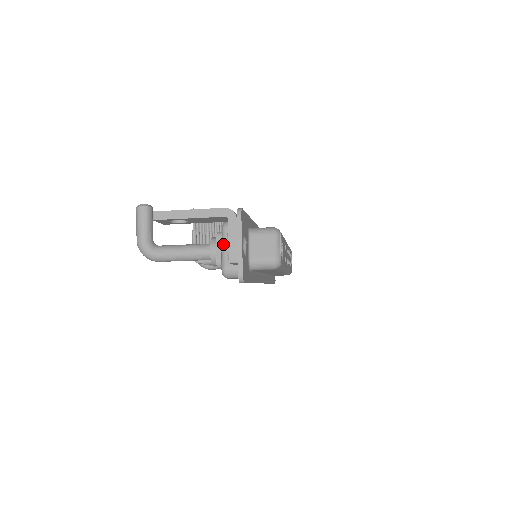
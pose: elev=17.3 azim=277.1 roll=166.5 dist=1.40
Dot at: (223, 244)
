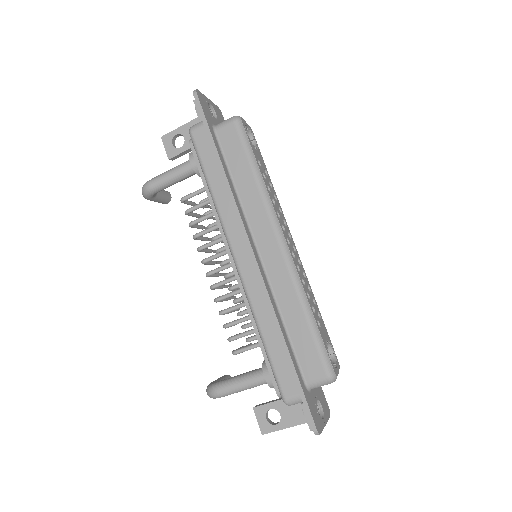
Dot at: occluded
